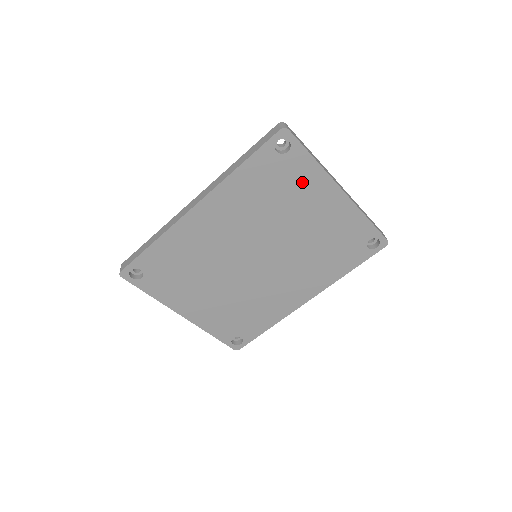
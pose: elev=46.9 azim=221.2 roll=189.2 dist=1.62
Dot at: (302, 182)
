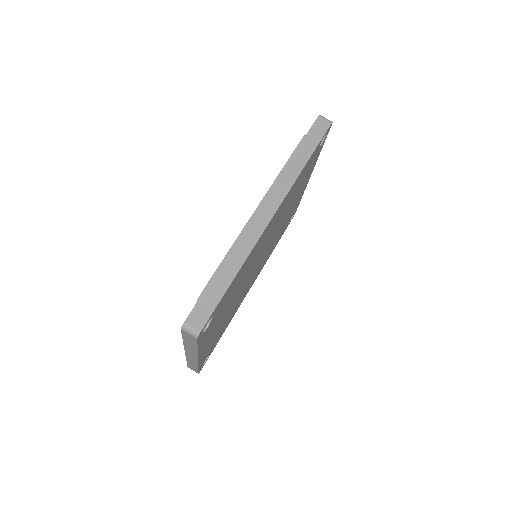
Dot at: occluded
